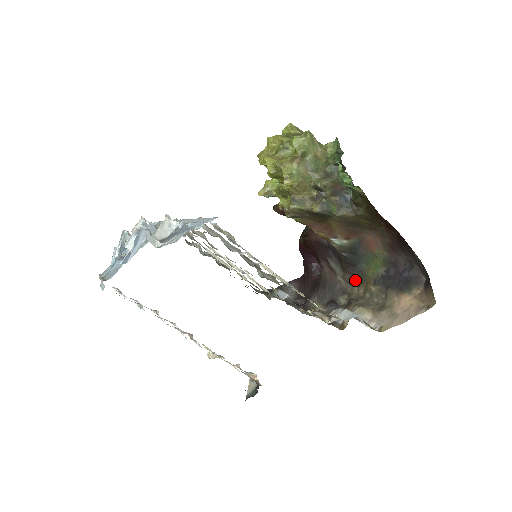
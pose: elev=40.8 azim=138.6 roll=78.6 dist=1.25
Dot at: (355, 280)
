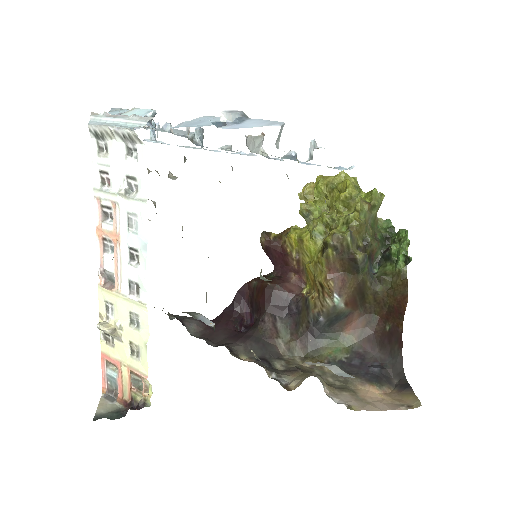
Dot at: (302, 351)
